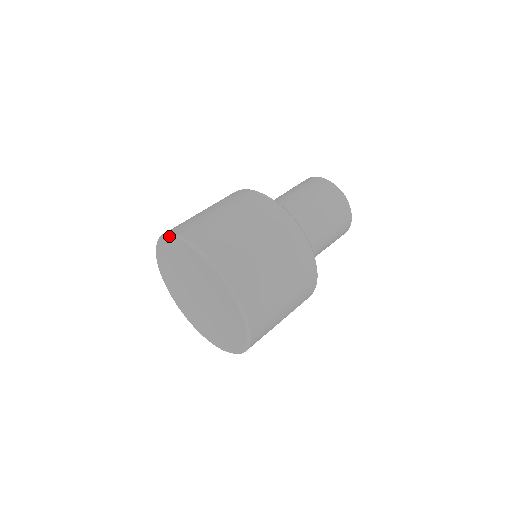
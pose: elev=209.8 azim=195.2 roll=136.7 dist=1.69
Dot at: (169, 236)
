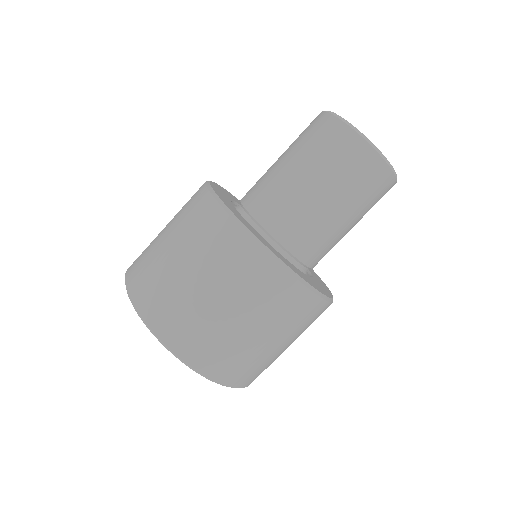
Dot at: occluded
